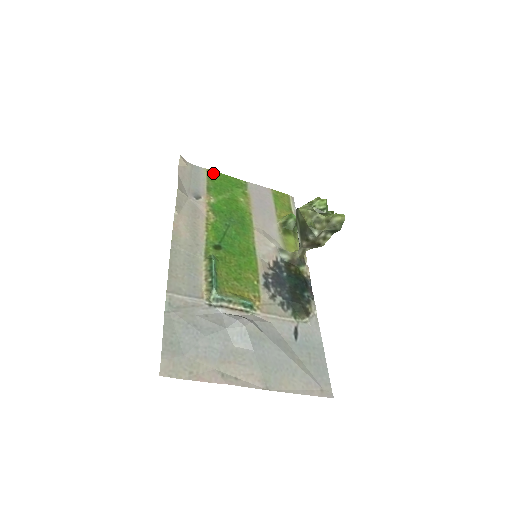
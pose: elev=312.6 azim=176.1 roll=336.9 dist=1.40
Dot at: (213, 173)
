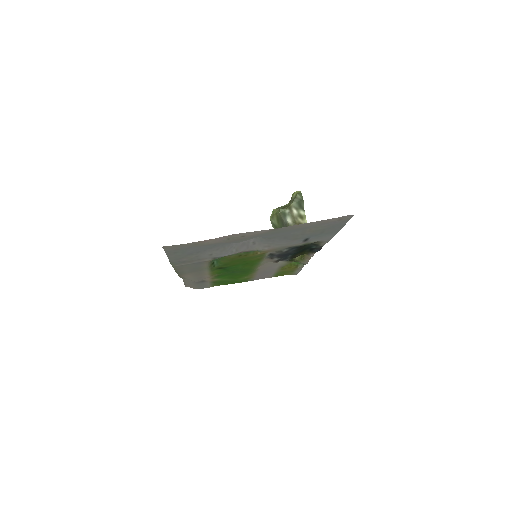
Dot at: (218, 285)
